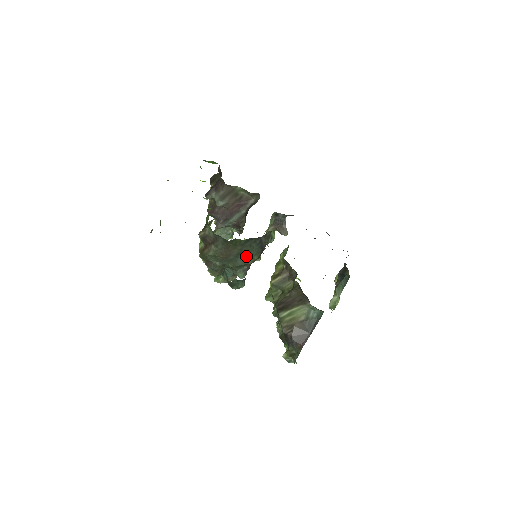
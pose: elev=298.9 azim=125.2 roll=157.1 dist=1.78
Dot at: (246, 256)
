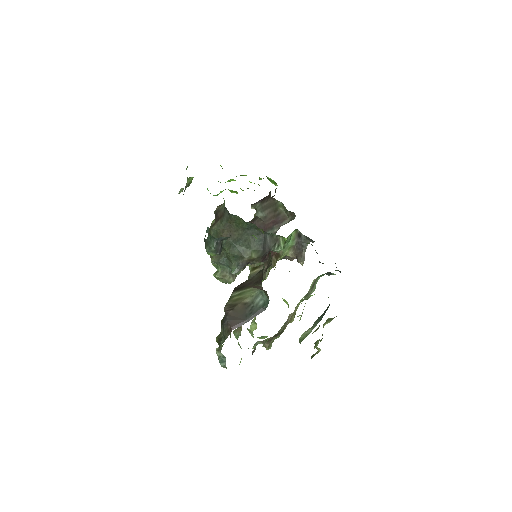
Dot at: (245, 247)
